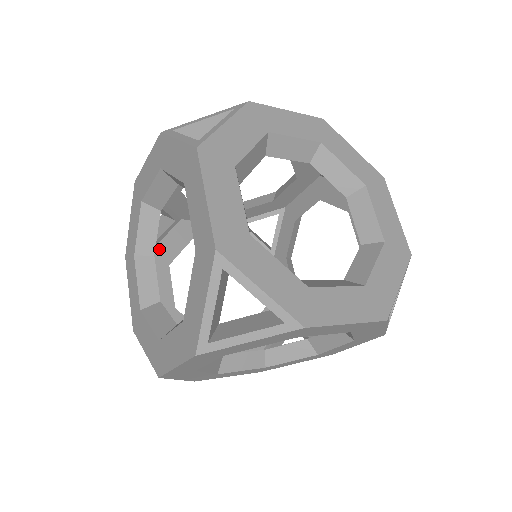
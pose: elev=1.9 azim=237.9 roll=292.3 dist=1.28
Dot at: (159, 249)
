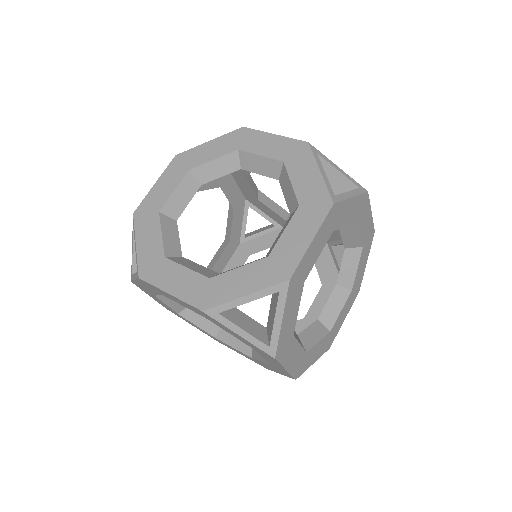
Dot at: occluded
